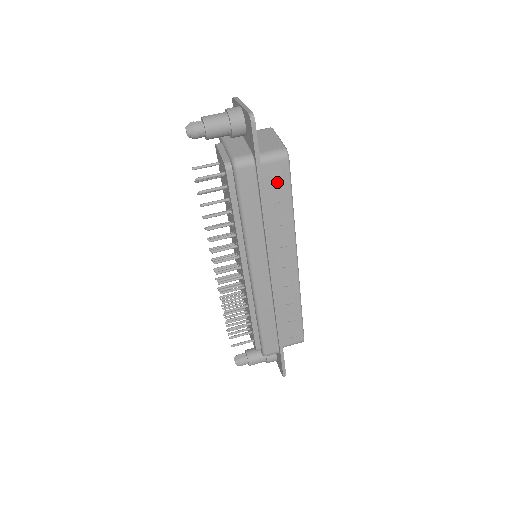
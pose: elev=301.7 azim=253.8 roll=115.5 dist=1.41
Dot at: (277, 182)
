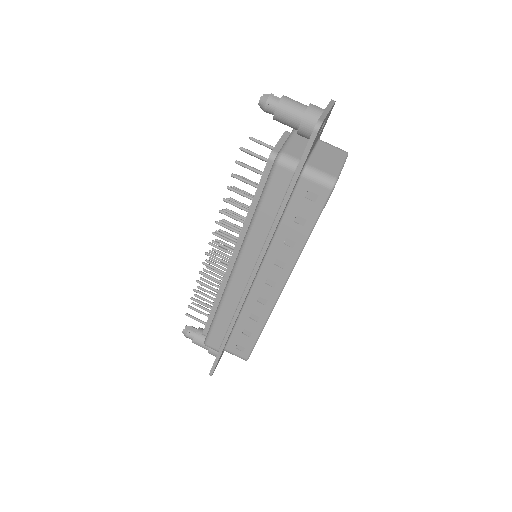
Dot at: (308, 203)
